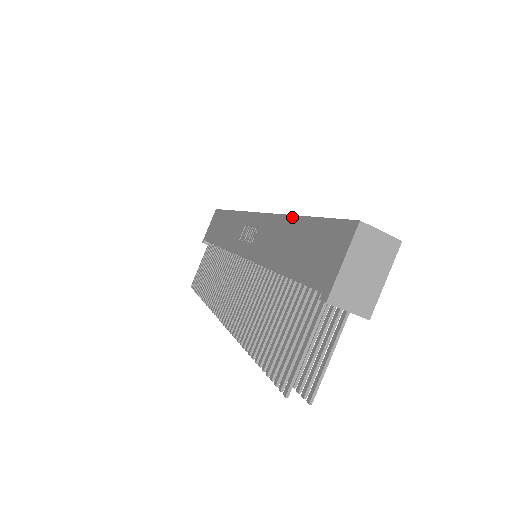
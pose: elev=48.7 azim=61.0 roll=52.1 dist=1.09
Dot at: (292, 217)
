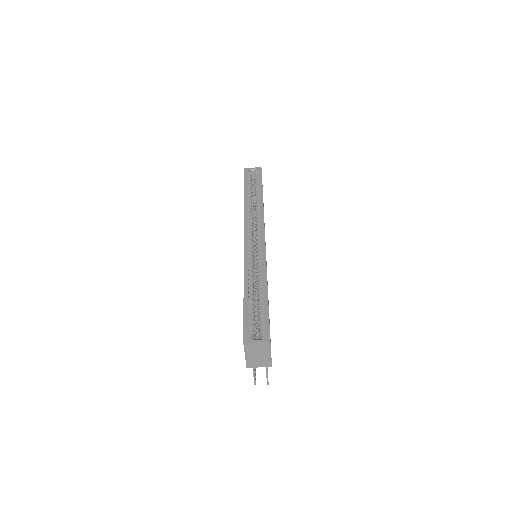
Dot at: occluded
